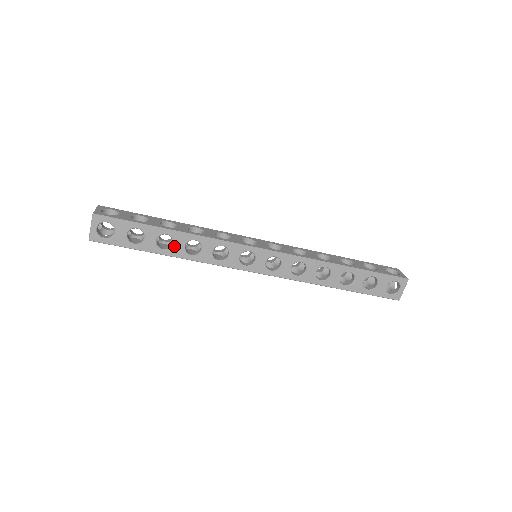
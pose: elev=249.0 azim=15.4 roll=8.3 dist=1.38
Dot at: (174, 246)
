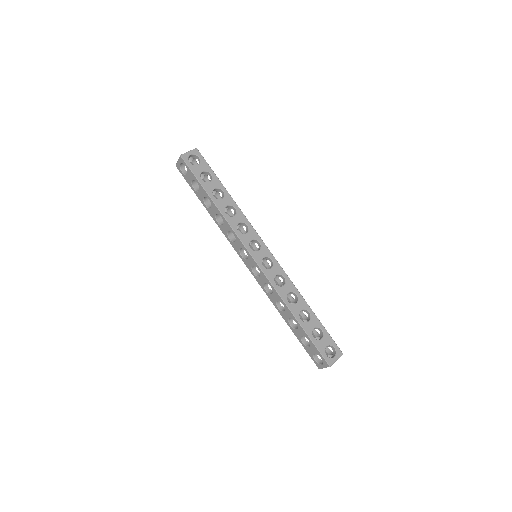
Dot at: (211, 209)
